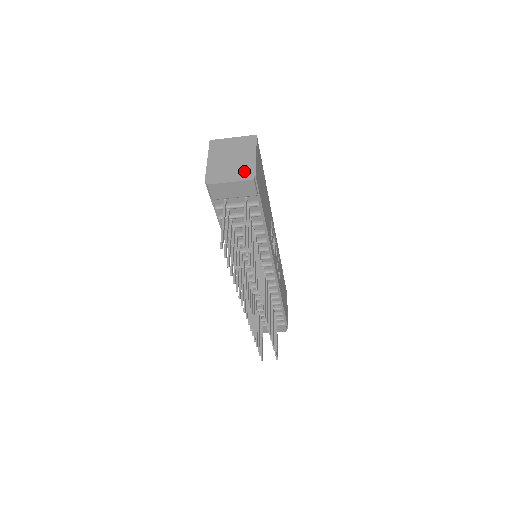
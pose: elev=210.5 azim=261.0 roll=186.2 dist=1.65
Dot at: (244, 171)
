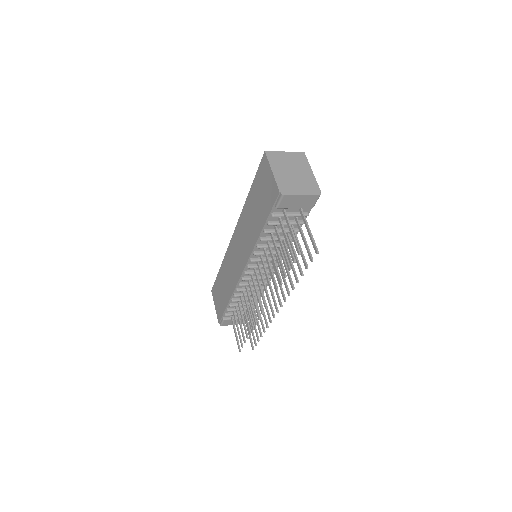
Dot at: (310, 186)
